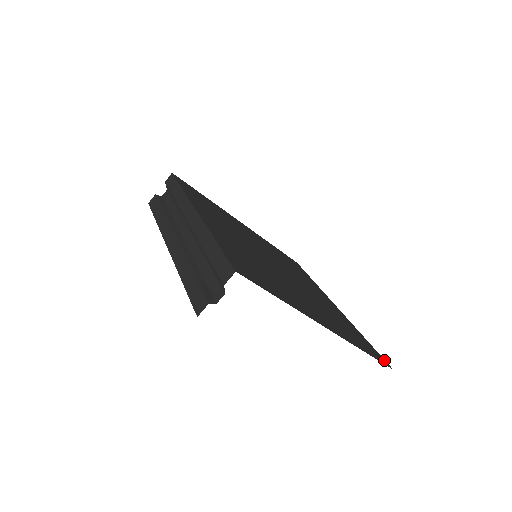
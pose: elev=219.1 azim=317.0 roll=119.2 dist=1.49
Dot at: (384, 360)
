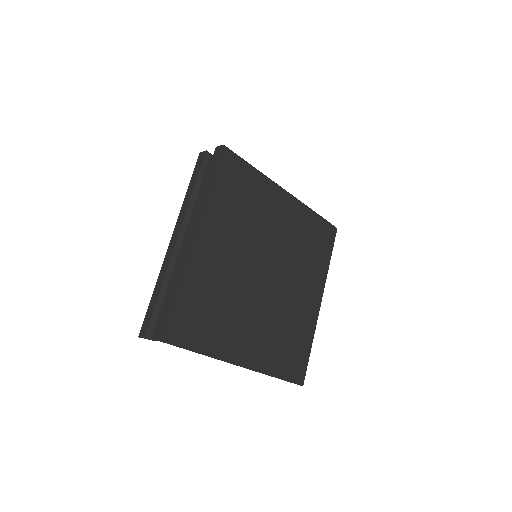
Dot at: (304, 375)
